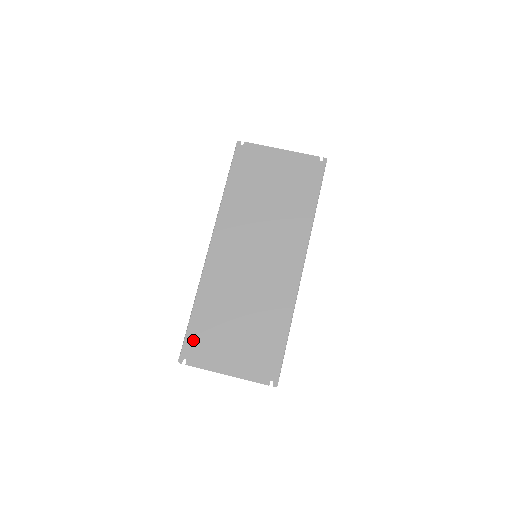
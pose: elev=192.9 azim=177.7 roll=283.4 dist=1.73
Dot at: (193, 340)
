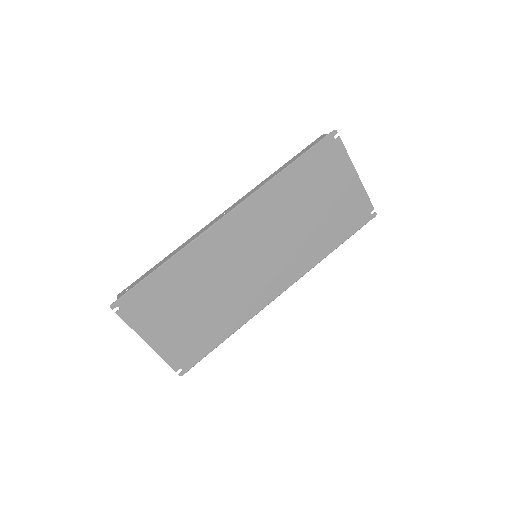
Dot at: (141, 294)
